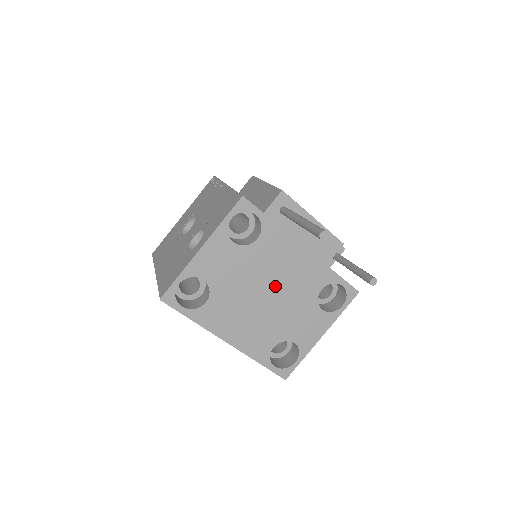
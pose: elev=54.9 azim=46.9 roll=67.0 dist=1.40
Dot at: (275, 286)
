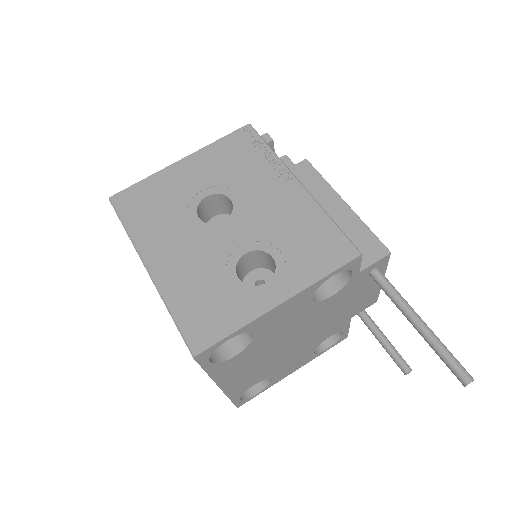
Dot at: (303, 336)
